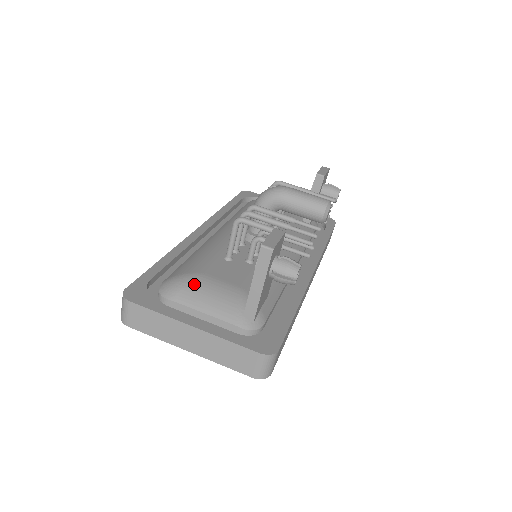
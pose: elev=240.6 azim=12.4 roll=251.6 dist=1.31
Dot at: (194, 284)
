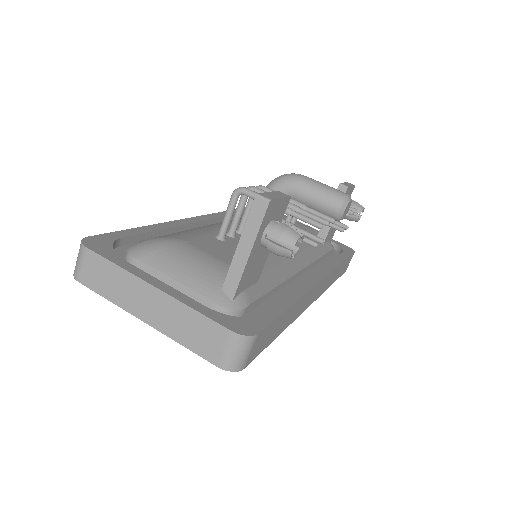
Dot at: (170, 247)
